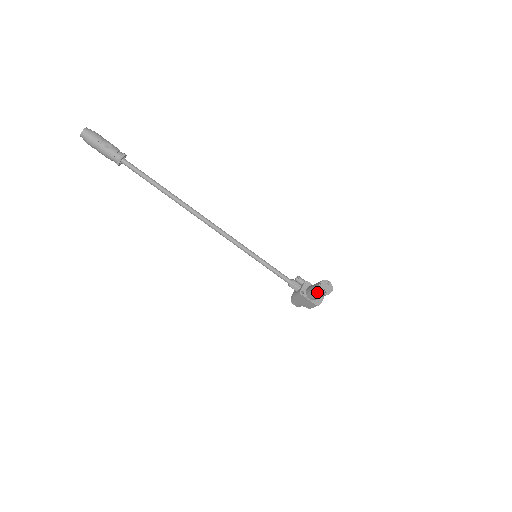
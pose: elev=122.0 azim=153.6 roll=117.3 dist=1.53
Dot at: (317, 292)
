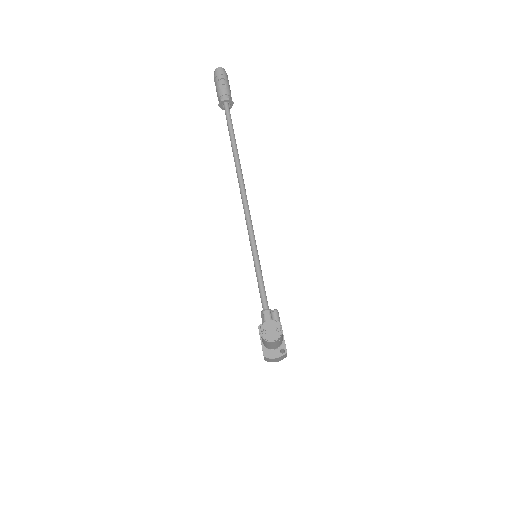
Dot at: occluded
